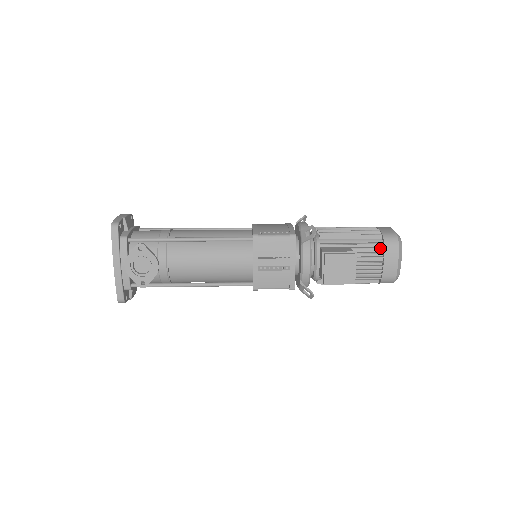
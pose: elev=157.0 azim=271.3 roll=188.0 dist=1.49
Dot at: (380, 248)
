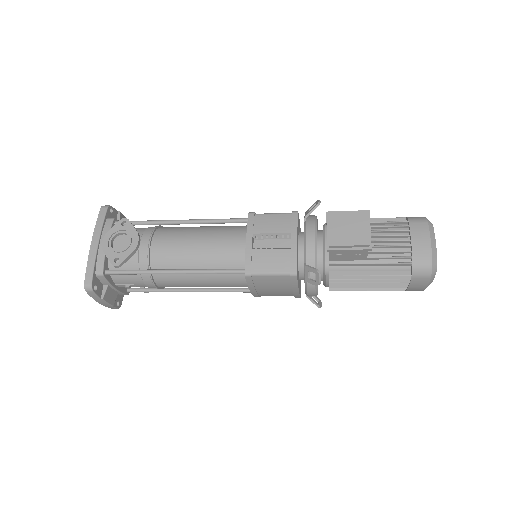
Dot at: (404, 225)
